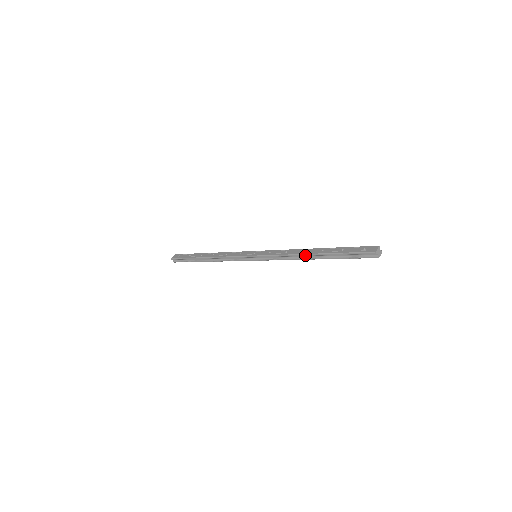
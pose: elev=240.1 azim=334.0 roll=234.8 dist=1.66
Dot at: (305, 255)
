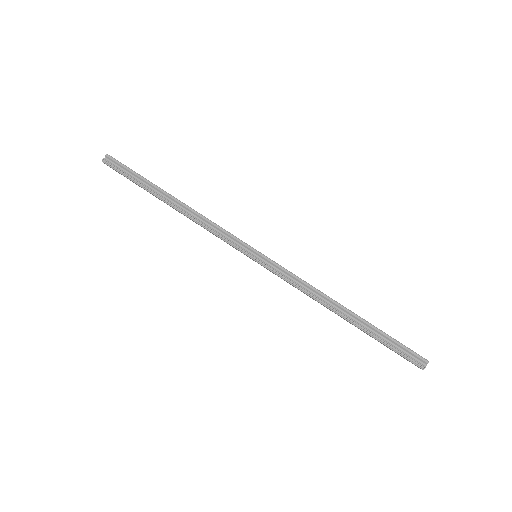
Dot at: (337, 303)
